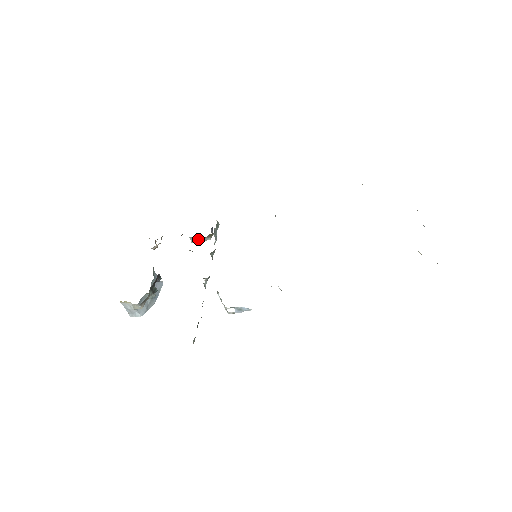
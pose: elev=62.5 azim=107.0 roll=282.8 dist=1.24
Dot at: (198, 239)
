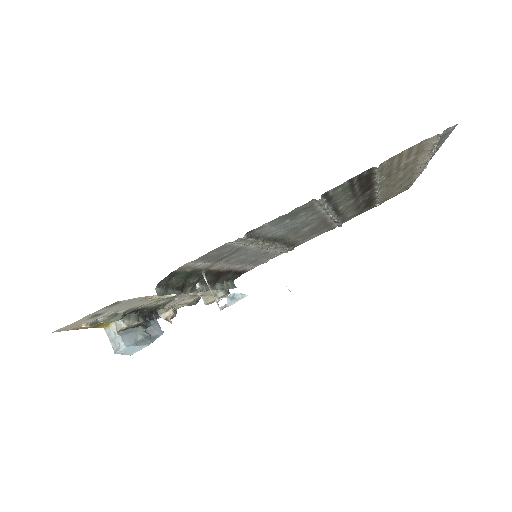
Dot at: (211, 297)
